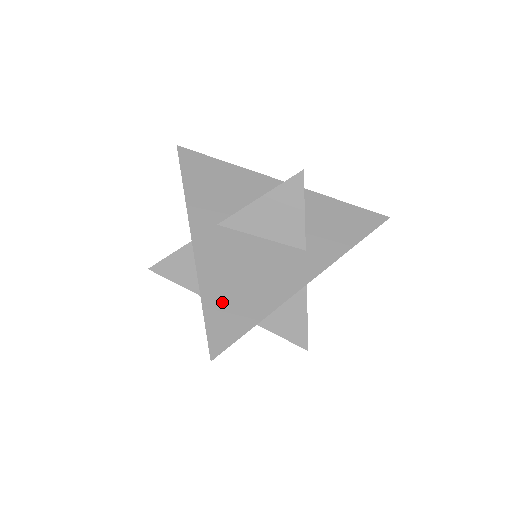
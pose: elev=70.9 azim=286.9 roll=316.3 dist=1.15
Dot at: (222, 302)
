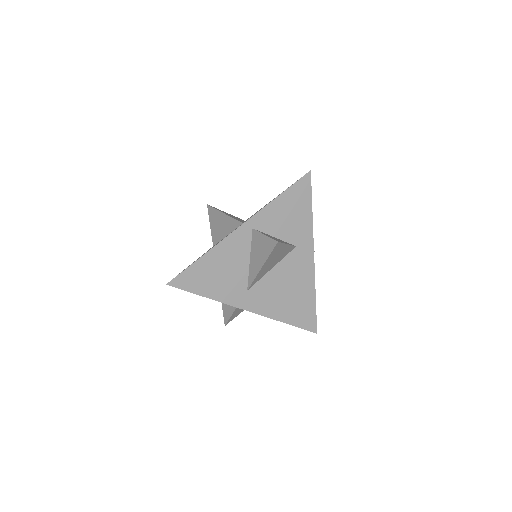
Dot at: (294, 313)
